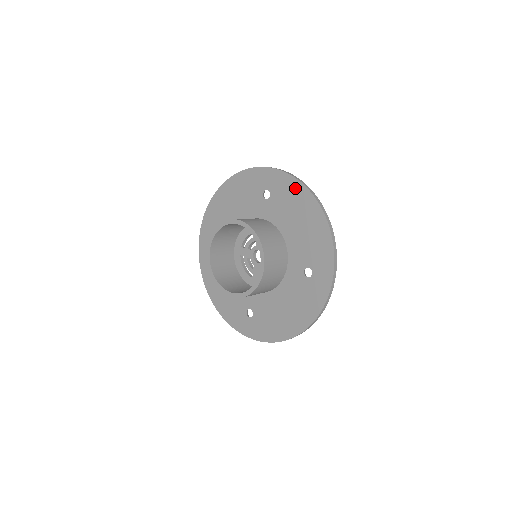
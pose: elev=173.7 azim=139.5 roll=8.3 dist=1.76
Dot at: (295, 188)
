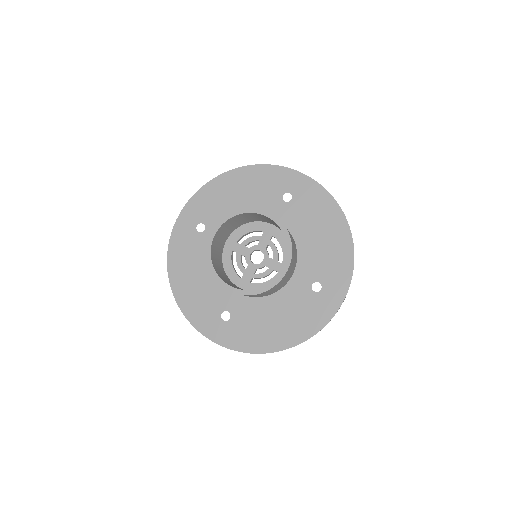
Dot at: (325, 201)
